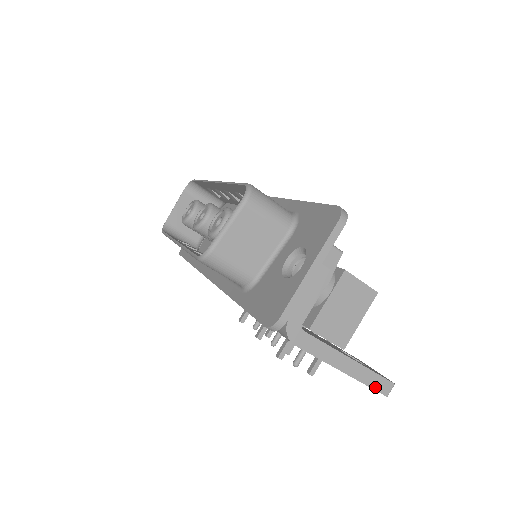
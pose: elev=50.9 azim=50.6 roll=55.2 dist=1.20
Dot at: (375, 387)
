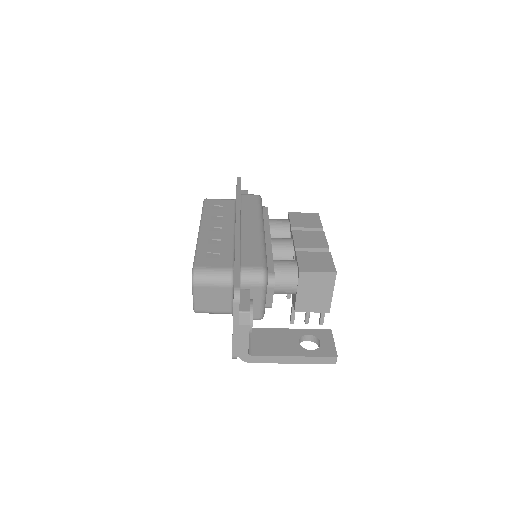
Dot at: (322, 363)
